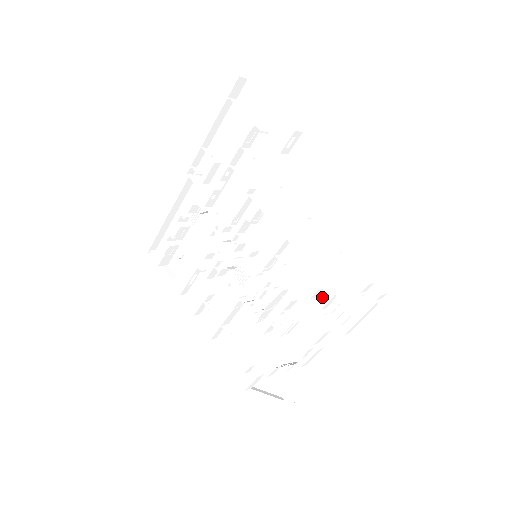
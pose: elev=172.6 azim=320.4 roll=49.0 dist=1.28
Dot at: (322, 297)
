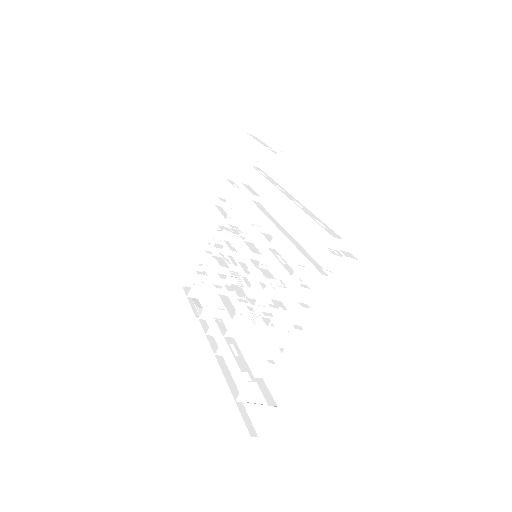
Dot at: occluded
